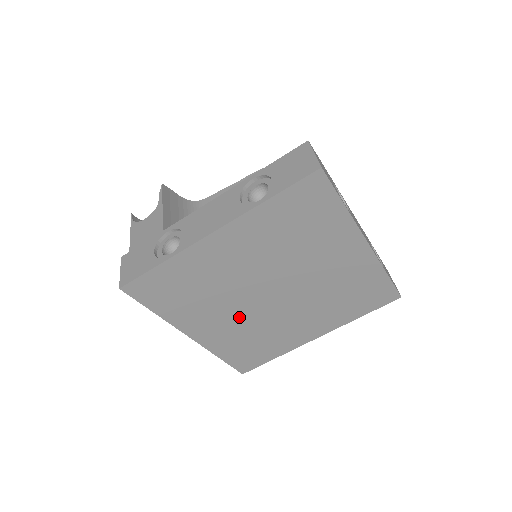
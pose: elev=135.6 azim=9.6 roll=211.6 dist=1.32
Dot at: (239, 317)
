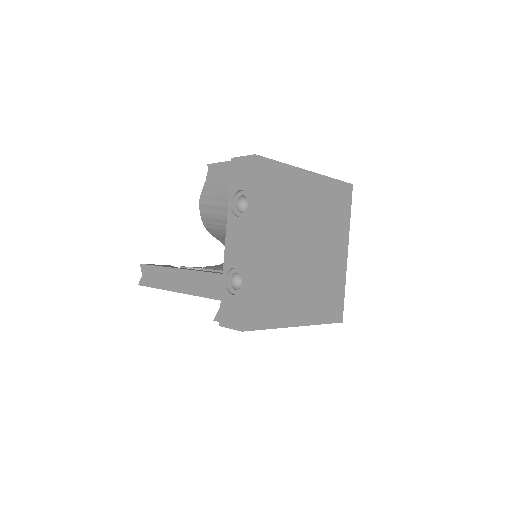
Dot at: (281, 253)
